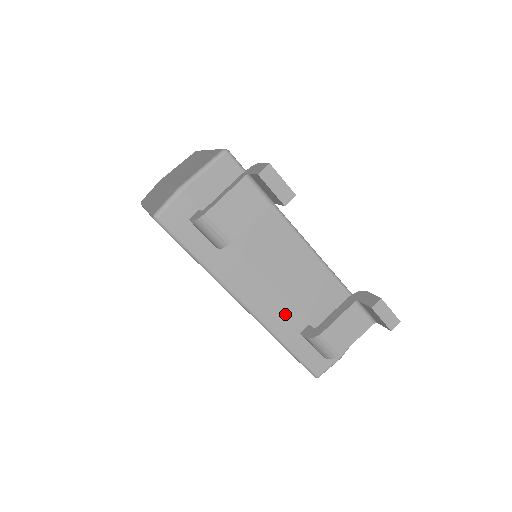
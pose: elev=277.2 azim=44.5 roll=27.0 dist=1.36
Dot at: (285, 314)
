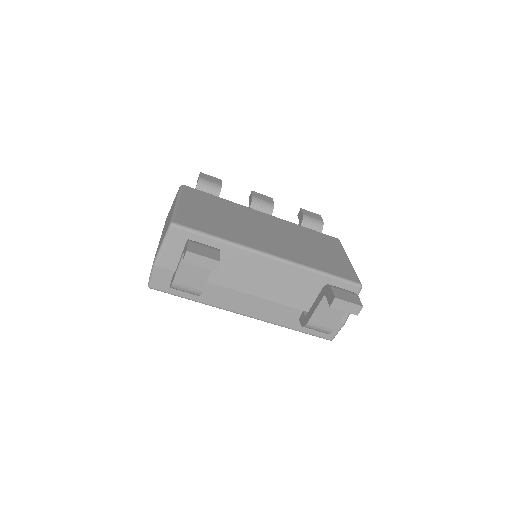
Dot at: (279, 311)
